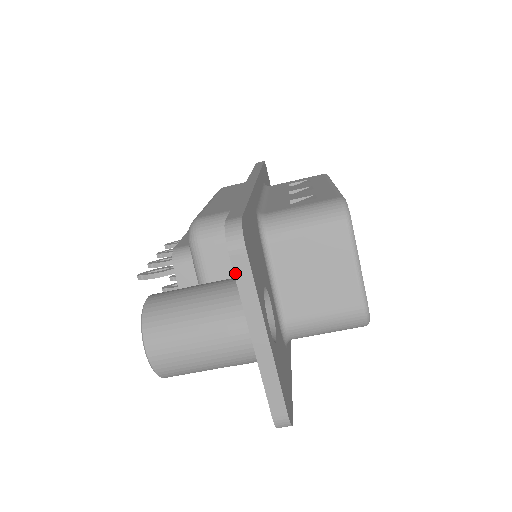
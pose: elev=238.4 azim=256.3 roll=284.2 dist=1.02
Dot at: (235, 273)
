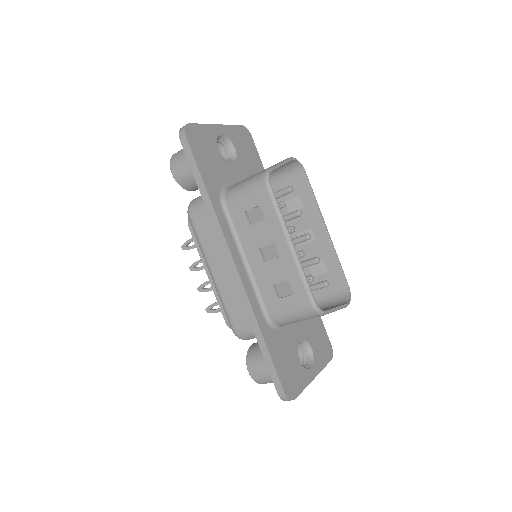
Dot at: occluded
